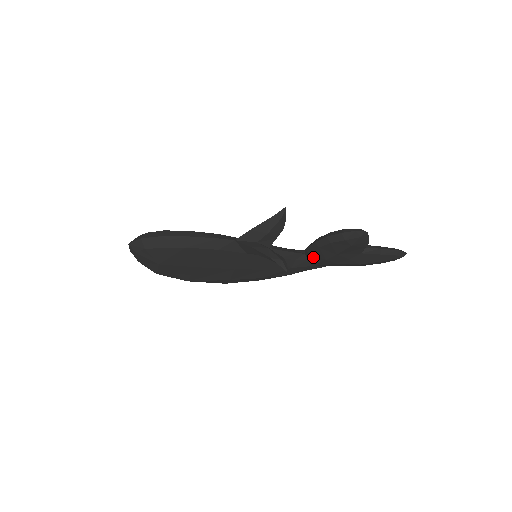
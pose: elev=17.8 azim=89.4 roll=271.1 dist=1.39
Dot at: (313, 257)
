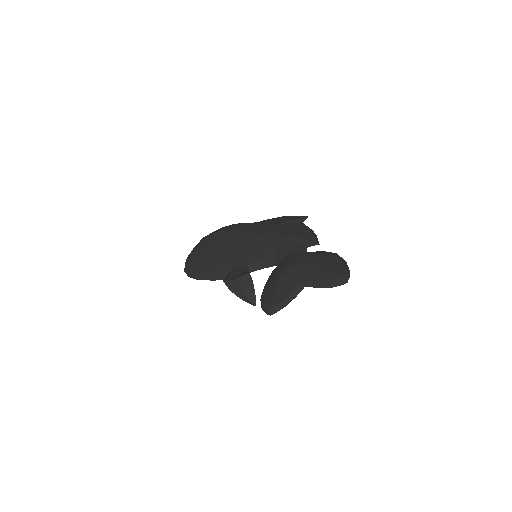
Dot at: occluded
